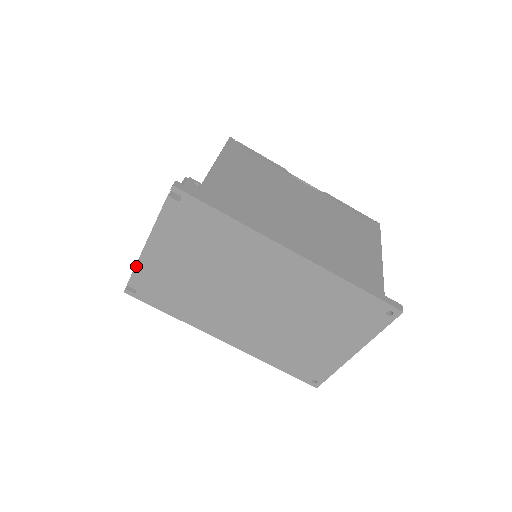
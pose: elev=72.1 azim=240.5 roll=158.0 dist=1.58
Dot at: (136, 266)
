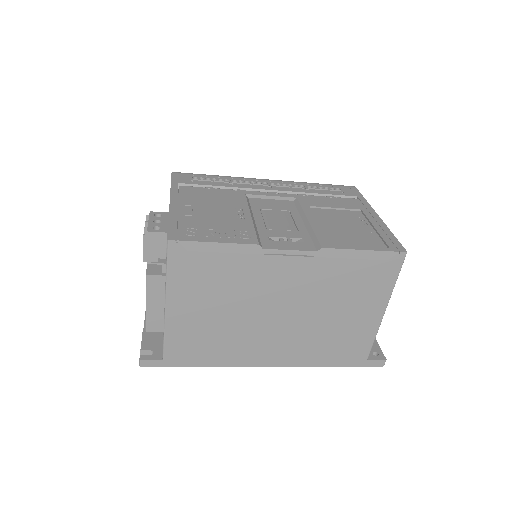
Dot at: occluded
